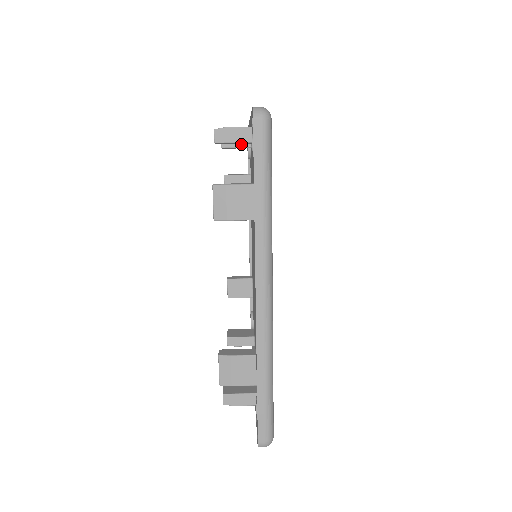
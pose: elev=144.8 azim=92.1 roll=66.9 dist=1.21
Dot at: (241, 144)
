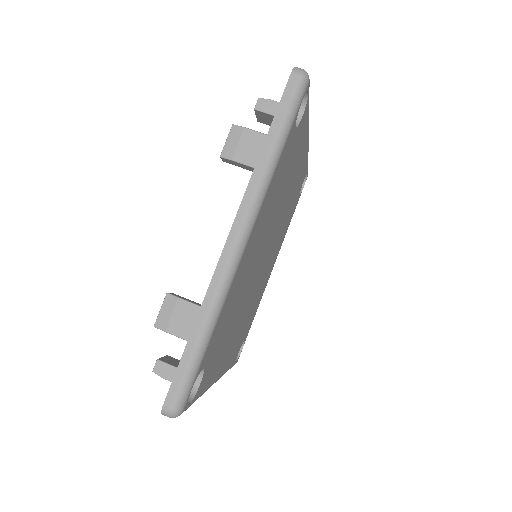
Dot at: (248, 169)
